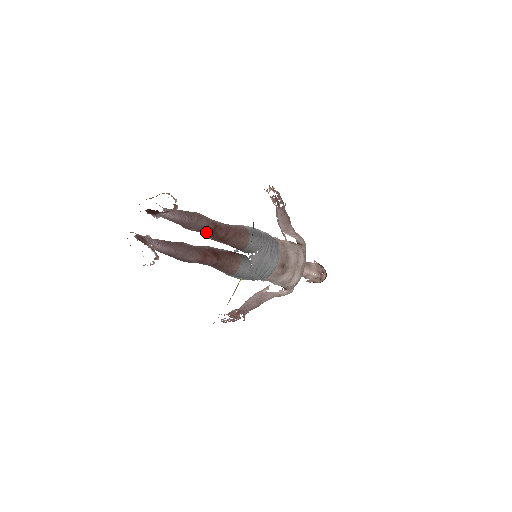
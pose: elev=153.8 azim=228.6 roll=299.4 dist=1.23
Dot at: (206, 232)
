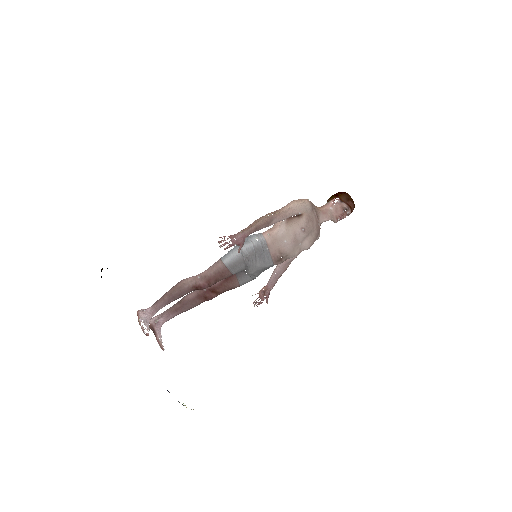
Dot at: (194, 290)
